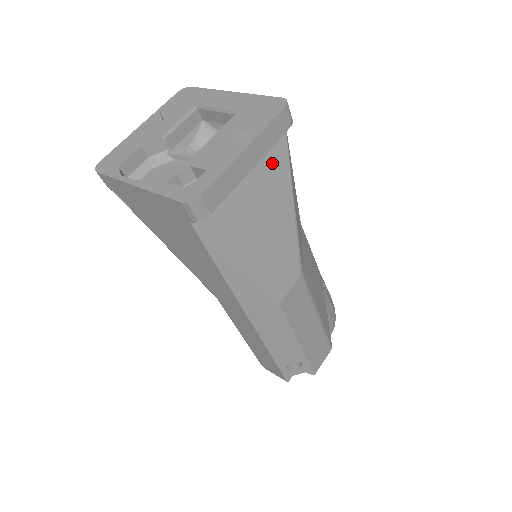
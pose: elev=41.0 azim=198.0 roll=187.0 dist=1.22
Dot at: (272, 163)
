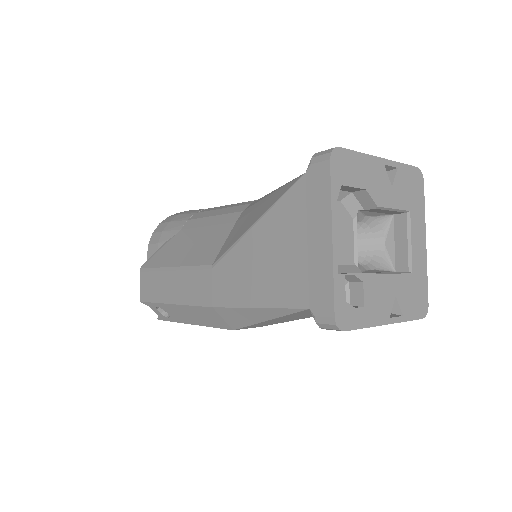
Dot at: occluded
